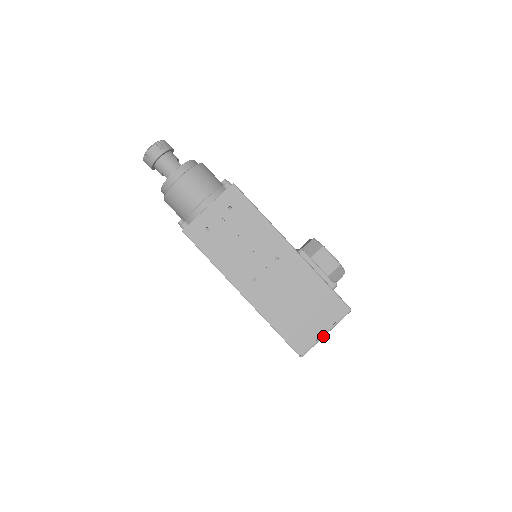
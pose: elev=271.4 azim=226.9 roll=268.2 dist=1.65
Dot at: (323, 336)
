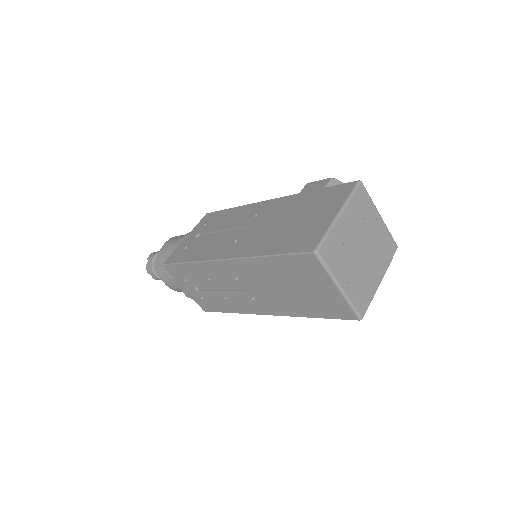
Dot at: (336, 218)
